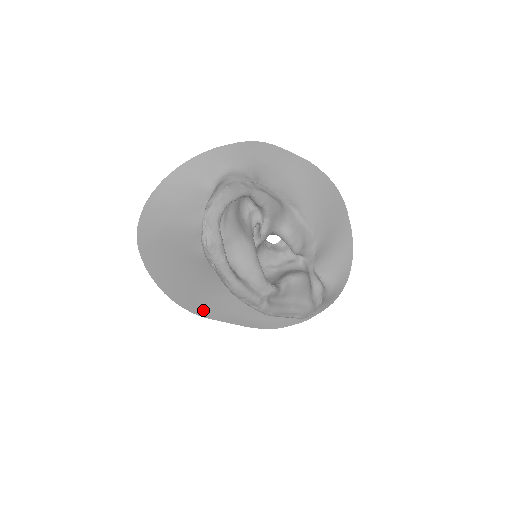
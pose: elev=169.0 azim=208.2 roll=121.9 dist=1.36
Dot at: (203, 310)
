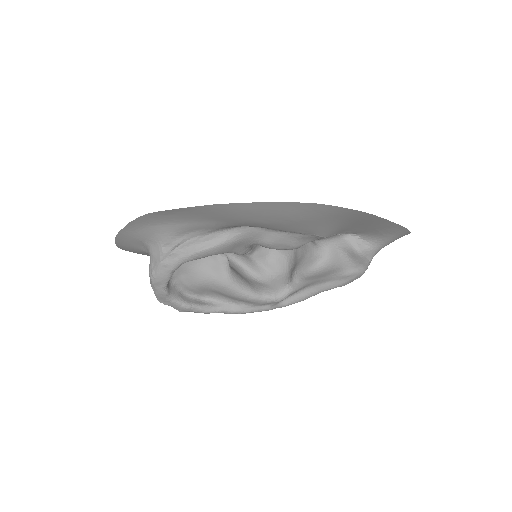
Dot at: occluded
